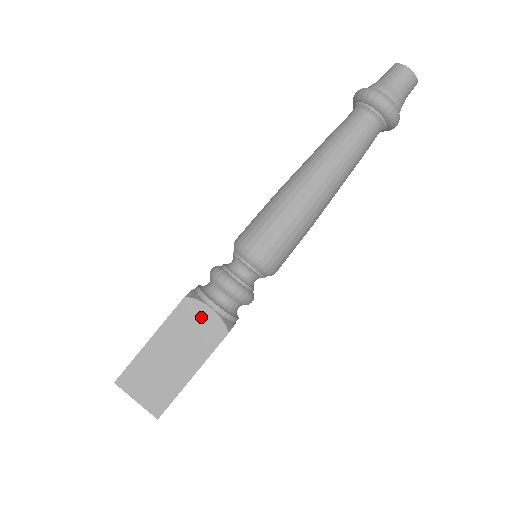
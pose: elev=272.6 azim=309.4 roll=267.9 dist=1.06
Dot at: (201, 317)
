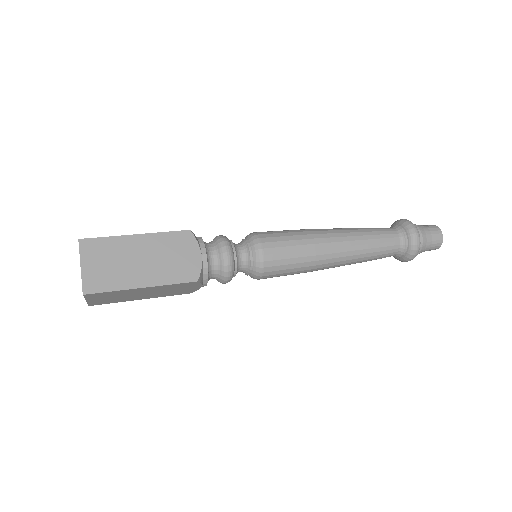
Dot at: (188, 253)
